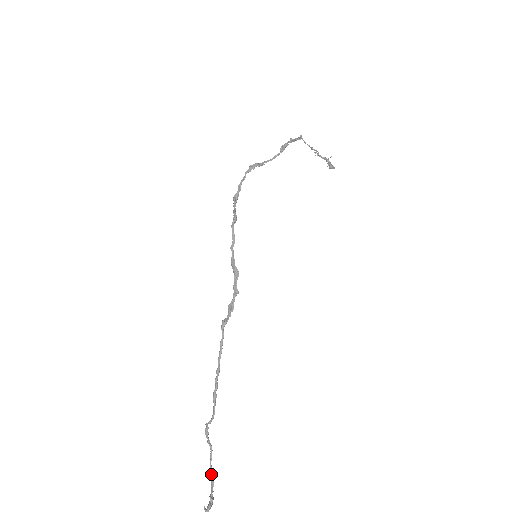
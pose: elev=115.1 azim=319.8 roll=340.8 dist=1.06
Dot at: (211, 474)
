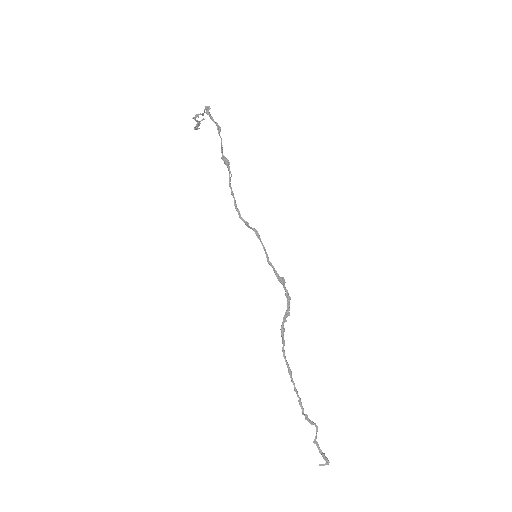
Dot at: (316, 441)
